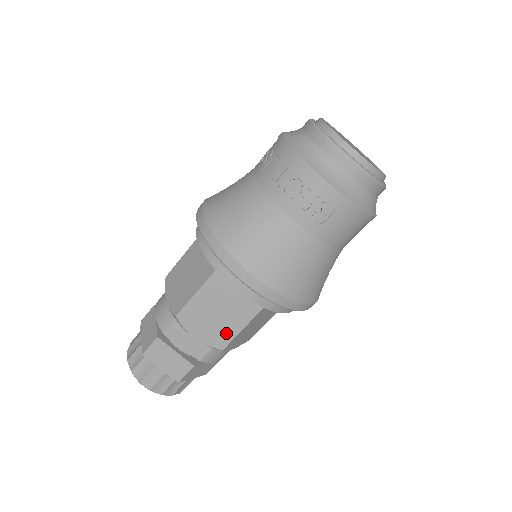
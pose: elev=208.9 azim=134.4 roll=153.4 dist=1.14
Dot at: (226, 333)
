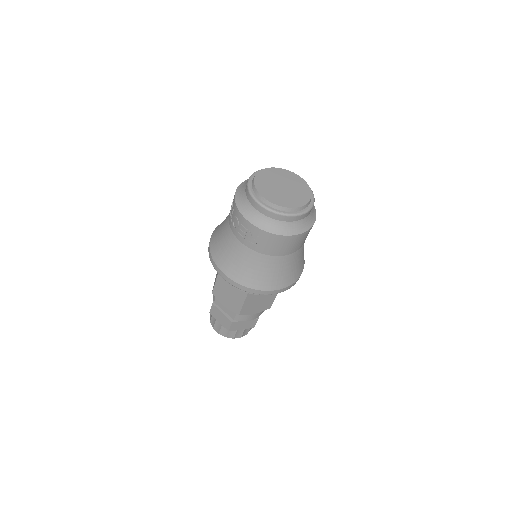
Dot at: (237, 305)
